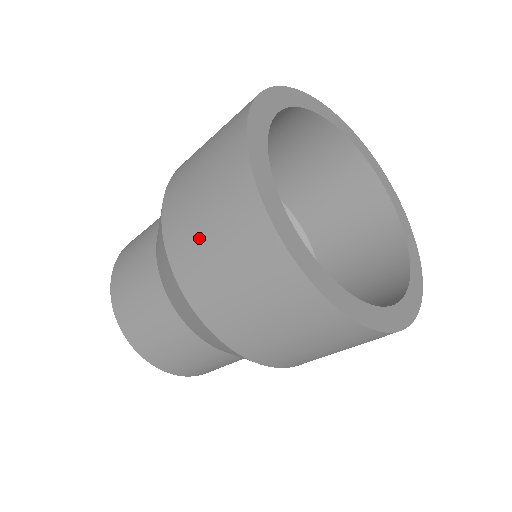
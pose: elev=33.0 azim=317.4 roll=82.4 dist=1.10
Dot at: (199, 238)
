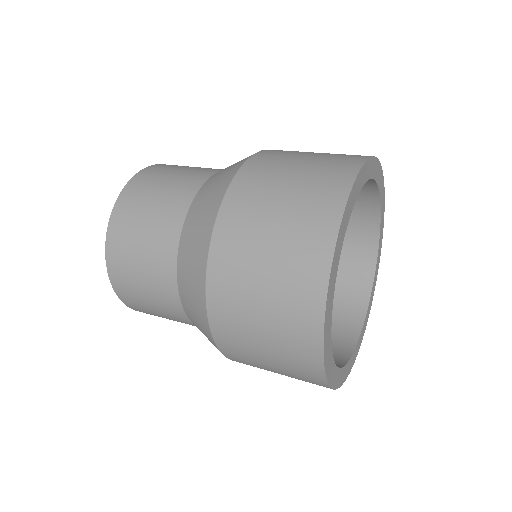
Dot at: (261, 365)
